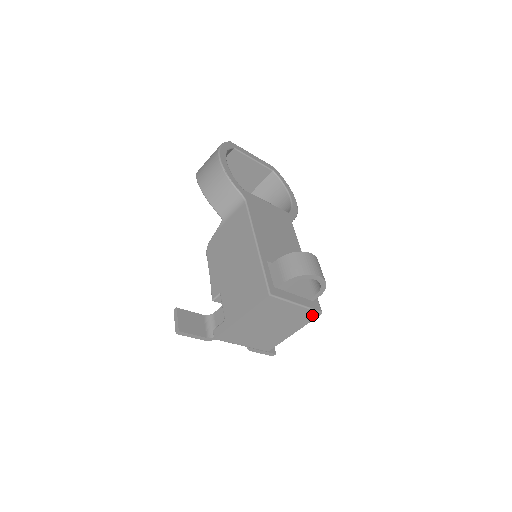
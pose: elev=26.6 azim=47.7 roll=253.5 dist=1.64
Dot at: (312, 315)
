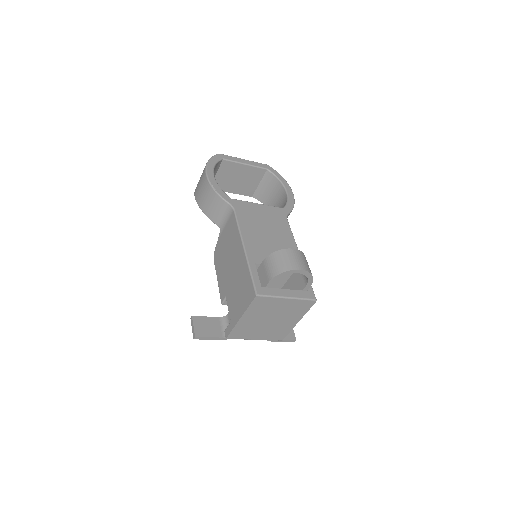
Dot at: (308, 304)
